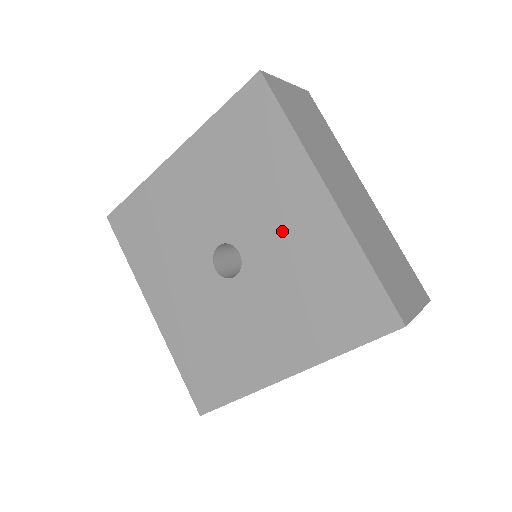
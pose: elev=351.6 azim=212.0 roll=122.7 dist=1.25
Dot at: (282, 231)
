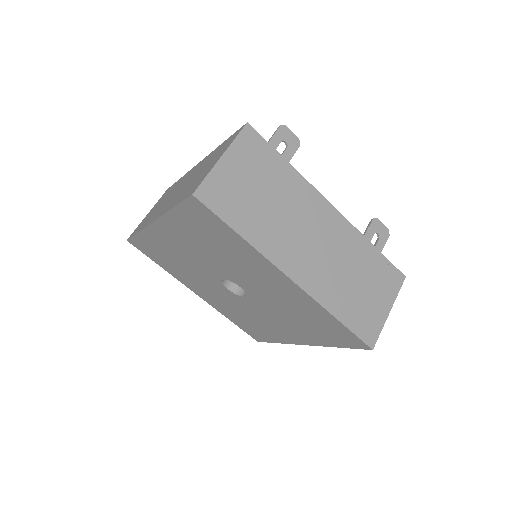
Dot at: (266, 287)
